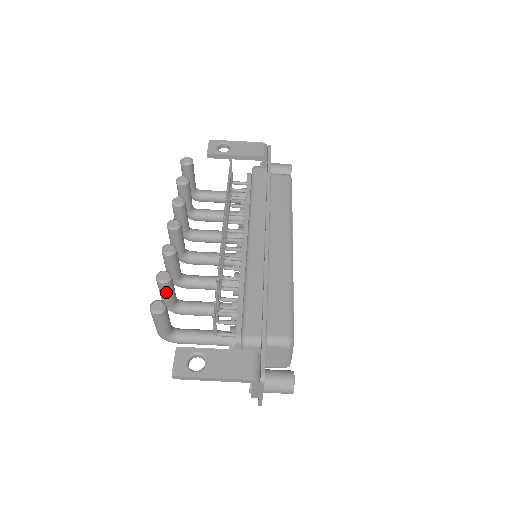
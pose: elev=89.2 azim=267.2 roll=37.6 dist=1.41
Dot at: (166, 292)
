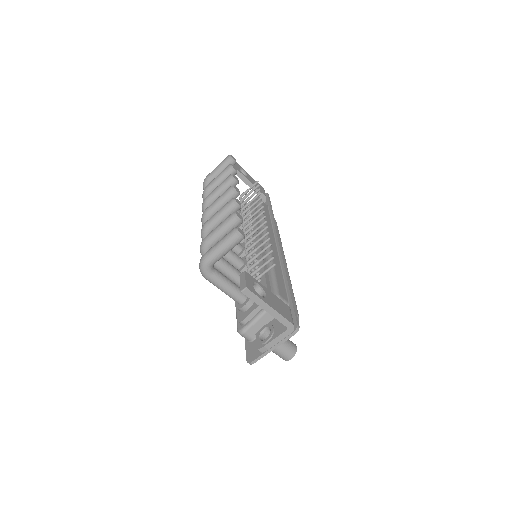
Dot at: (229, 230)
